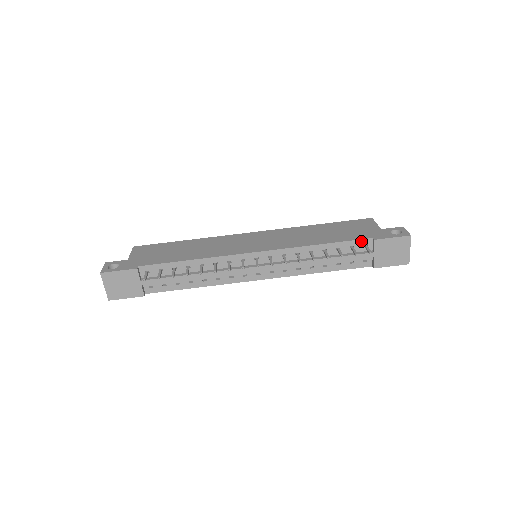
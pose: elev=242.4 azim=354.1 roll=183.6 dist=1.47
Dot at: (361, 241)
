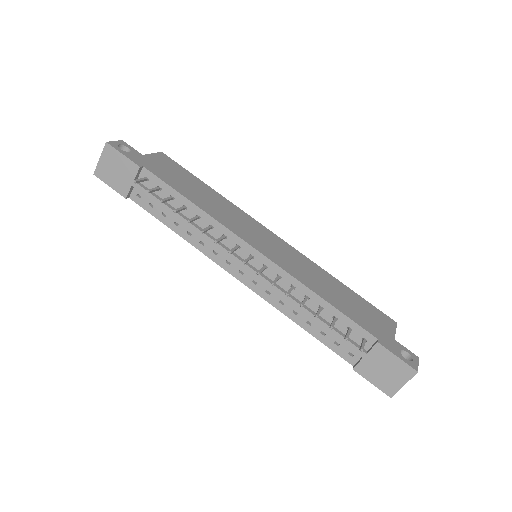
Dot at: (364, 331)
